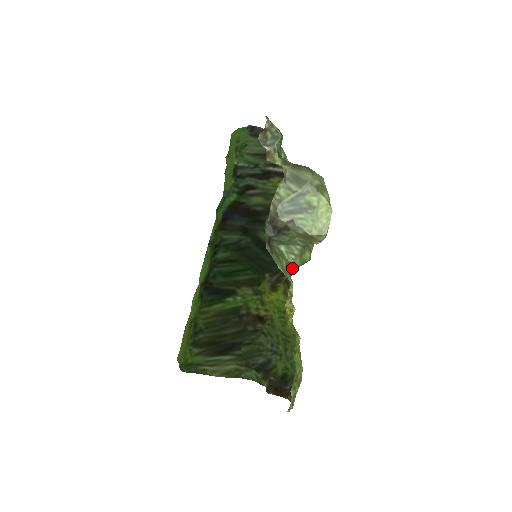
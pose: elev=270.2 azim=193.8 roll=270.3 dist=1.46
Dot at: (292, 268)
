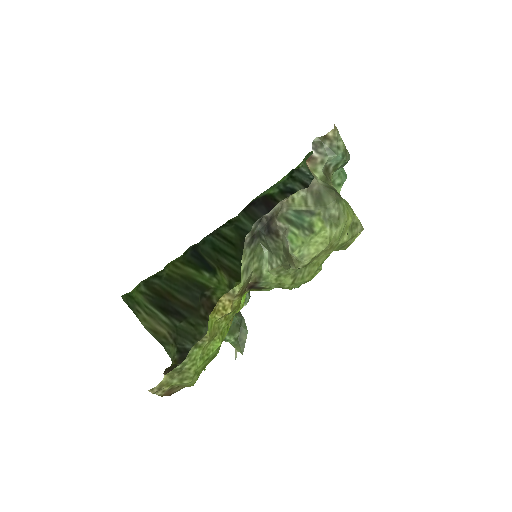
Dot at: (262, 278)
